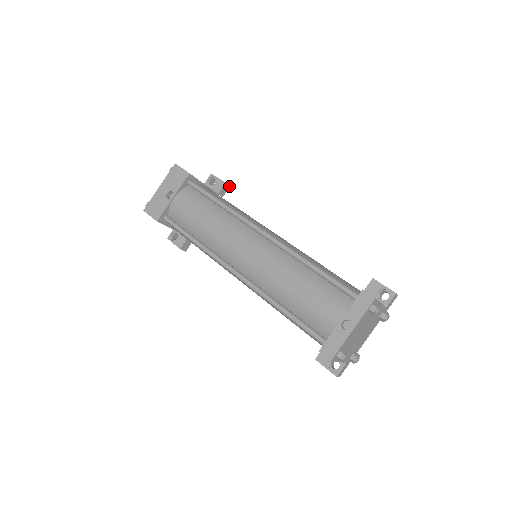
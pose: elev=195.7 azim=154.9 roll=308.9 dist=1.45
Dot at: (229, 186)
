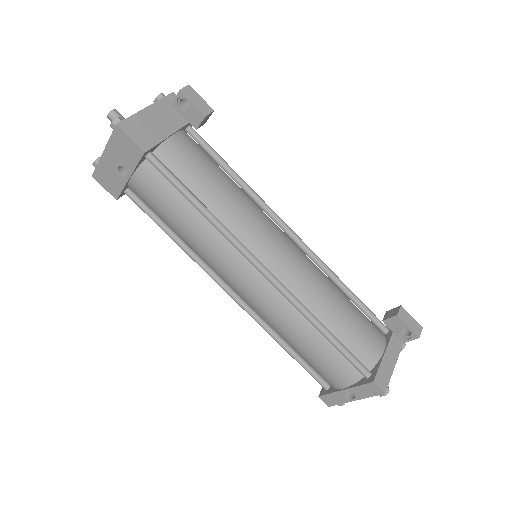
Dot at: (212, 111)
